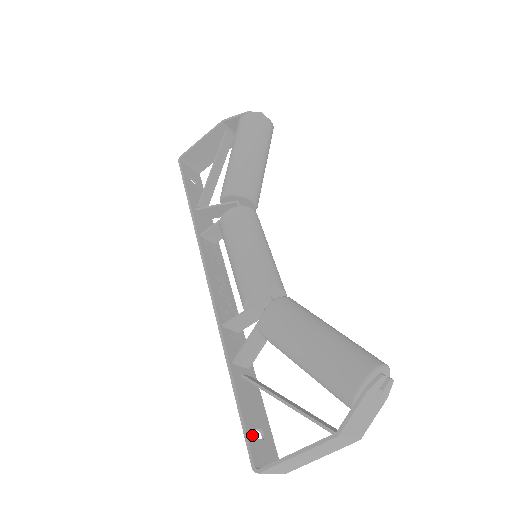
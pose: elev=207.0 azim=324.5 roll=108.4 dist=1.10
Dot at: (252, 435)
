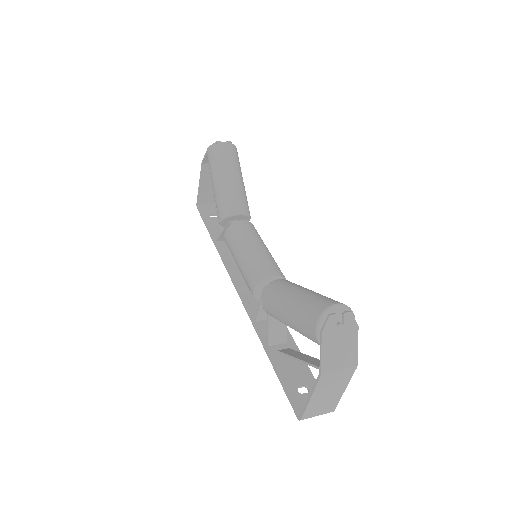
Dot at: (294, 393)
